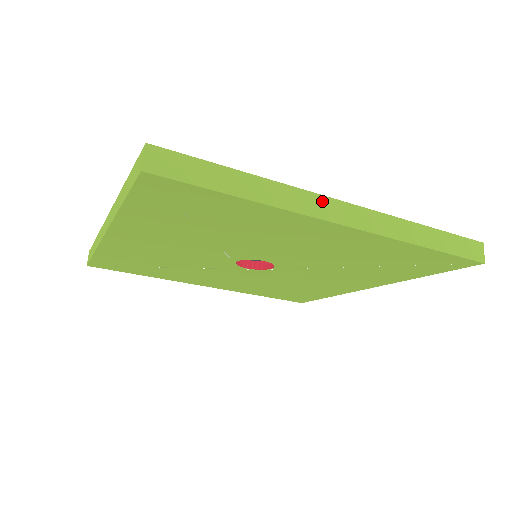
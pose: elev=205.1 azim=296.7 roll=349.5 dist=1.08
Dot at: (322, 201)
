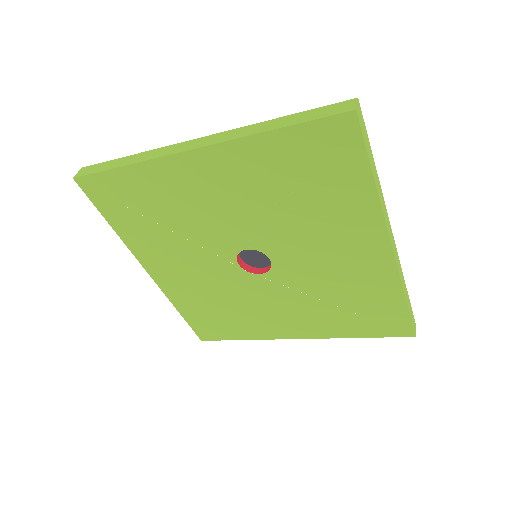
Dot at: (389, 222)
